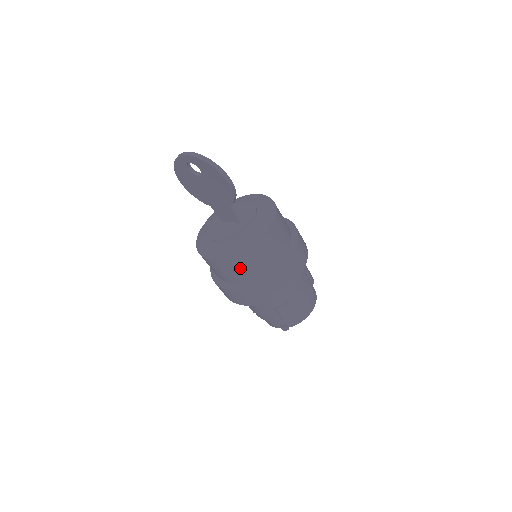
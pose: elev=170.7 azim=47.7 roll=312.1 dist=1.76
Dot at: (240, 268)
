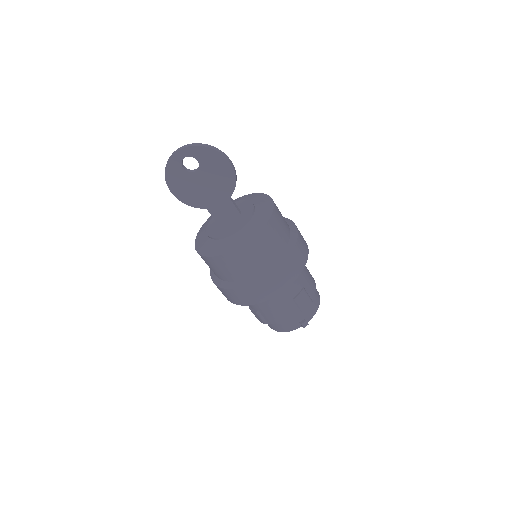
Dot at: (261, 251)
